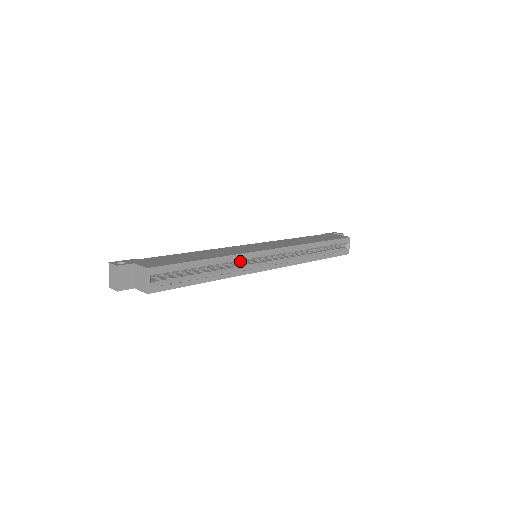
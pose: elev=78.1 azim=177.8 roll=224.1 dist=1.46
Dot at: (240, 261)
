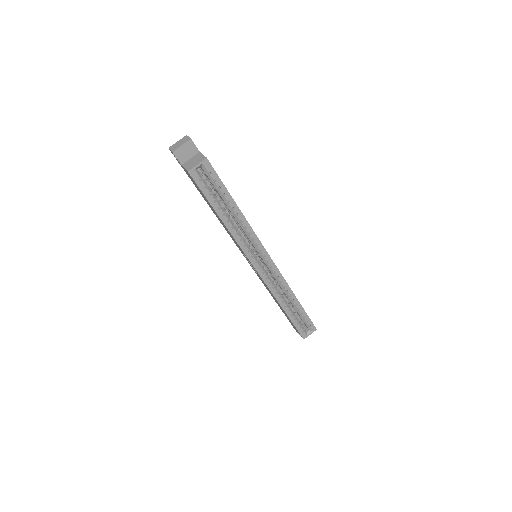
Dot at: (249, 238)
